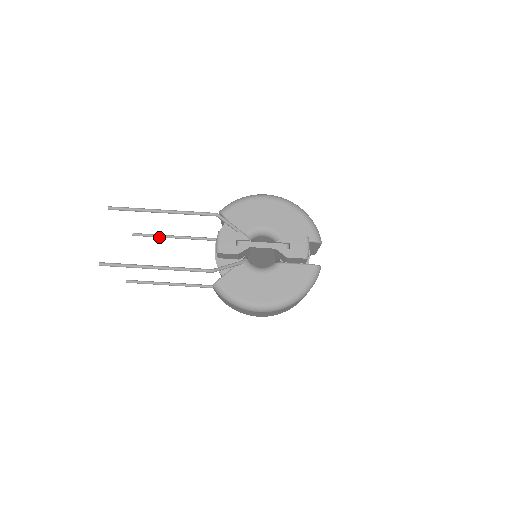
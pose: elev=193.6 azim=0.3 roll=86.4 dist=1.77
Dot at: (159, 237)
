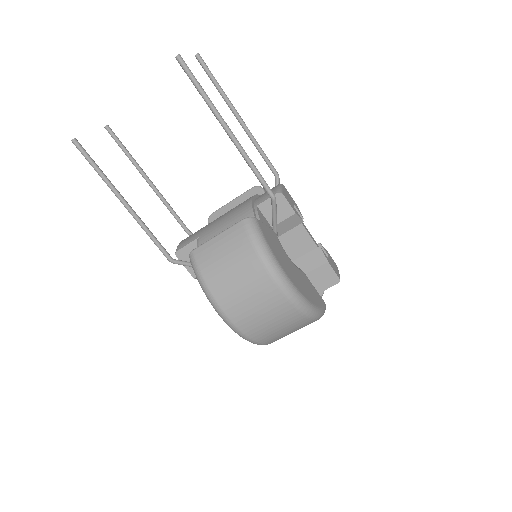
Dot at: (131, 159)
